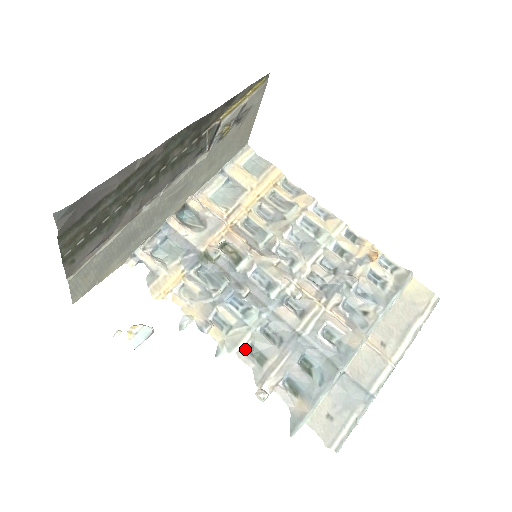
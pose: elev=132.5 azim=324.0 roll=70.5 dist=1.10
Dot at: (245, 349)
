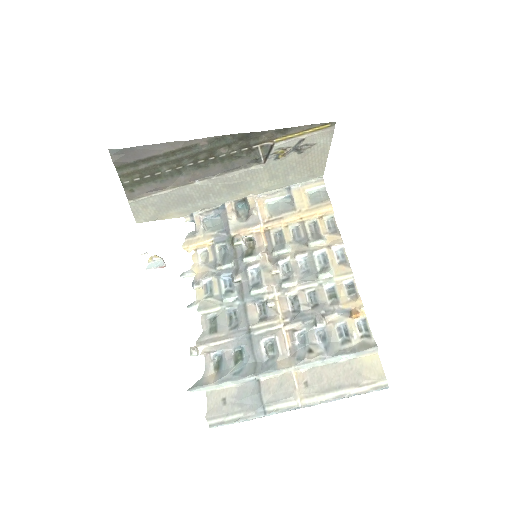
Dot at: (209, 316)
